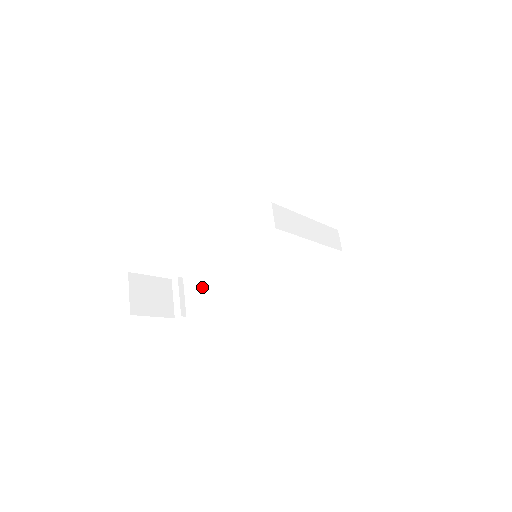
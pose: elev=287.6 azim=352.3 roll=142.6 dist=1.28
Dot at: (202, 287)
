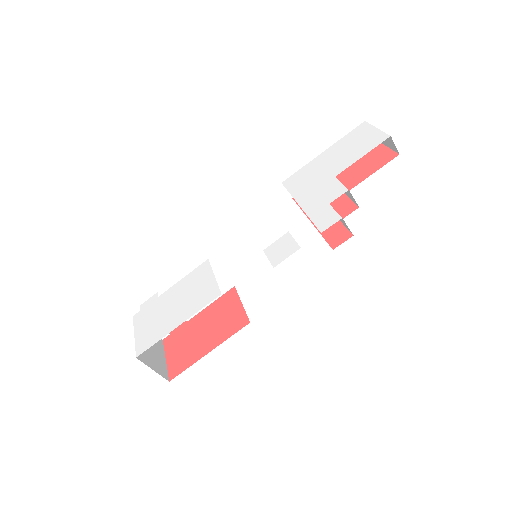
Dot at: occluded
